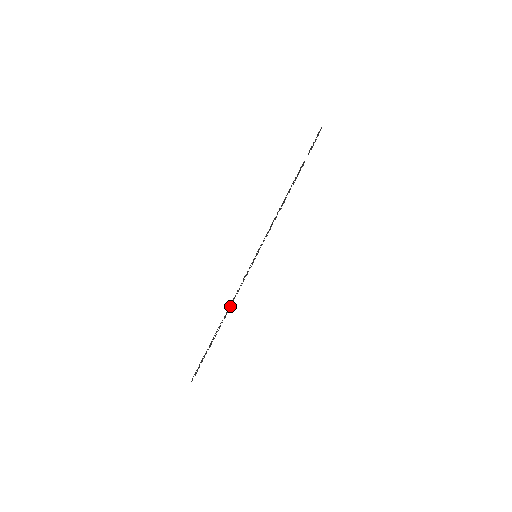
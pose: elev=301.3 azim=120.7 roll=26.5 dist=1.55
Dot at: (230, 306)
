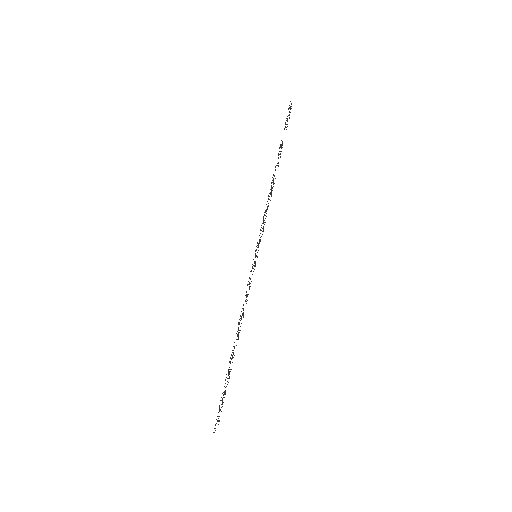
Dot at: occluded
